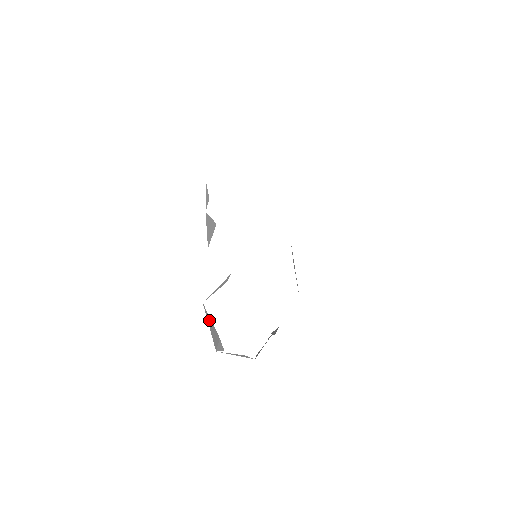
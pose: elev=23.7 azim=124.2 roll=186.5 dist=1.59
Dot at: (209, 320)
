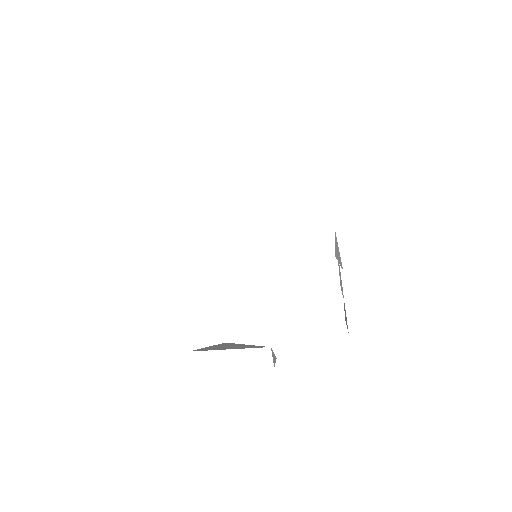
Dot at: occluded
